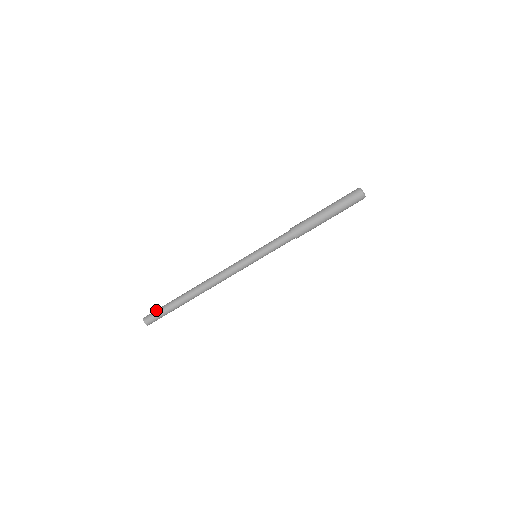
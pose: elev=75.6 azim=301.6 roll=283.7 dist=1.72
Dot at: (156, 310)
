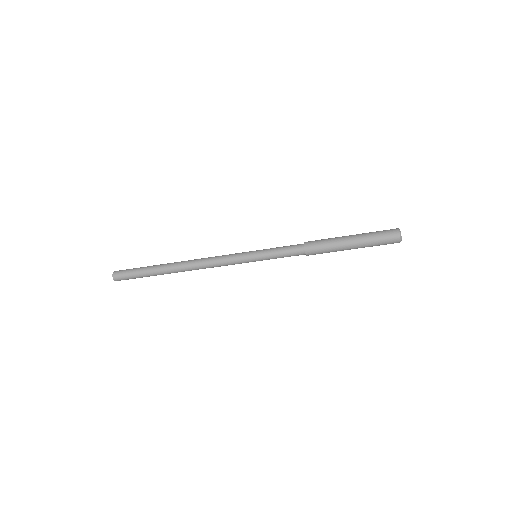
Dot at: (129, 275)
